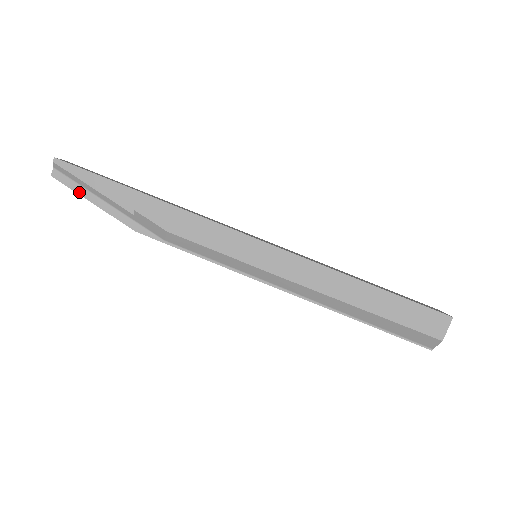
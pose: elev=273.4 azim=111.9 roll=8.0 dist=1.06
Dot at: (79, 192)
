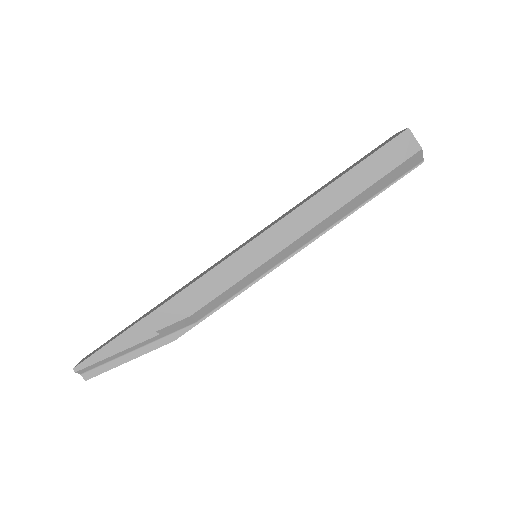
Dot at: (113, 366)
